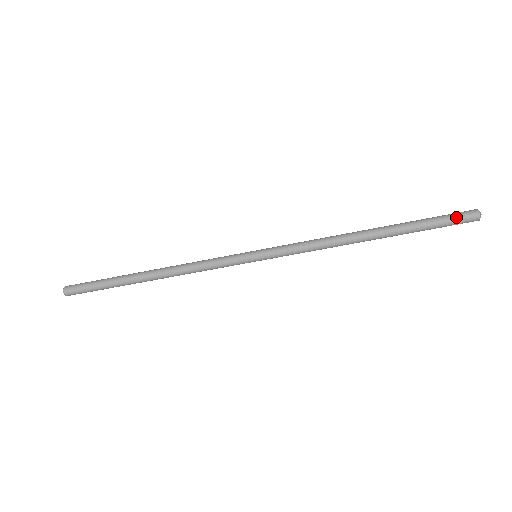
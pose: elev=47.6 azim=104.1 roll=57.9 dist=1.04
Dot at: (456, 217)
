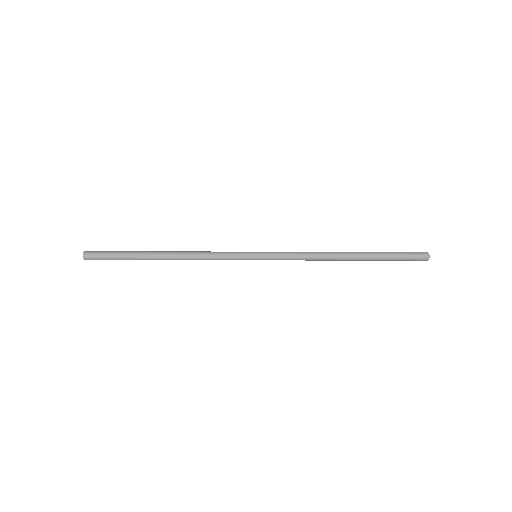
Dot at: (412, 255)
